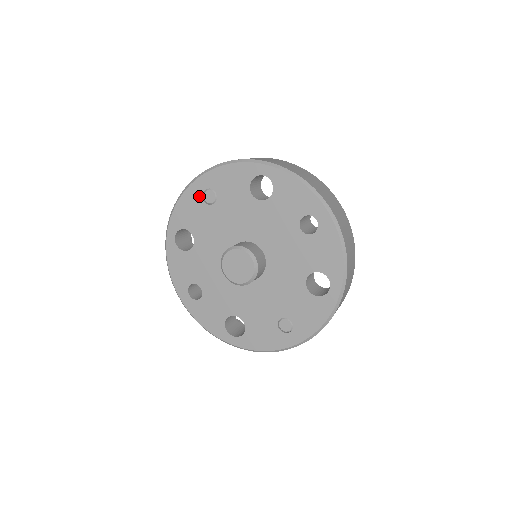
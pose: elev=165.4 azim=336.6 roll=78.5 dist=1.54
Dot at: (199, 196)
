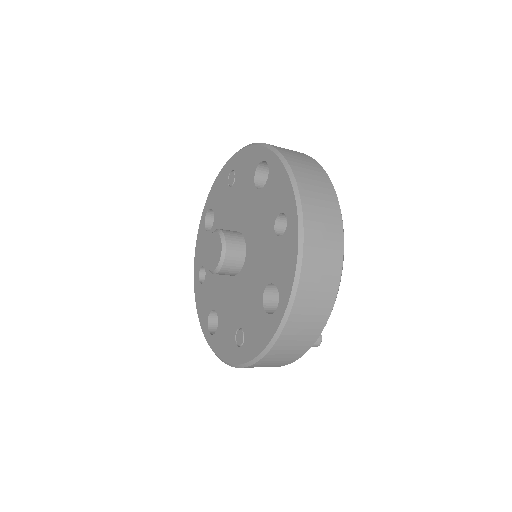
Dot at: (226, 177)
